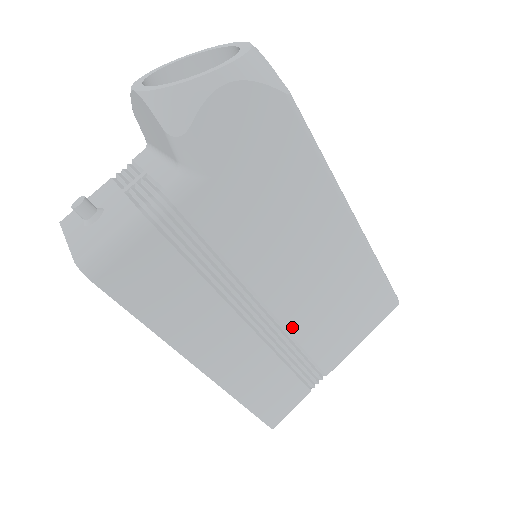
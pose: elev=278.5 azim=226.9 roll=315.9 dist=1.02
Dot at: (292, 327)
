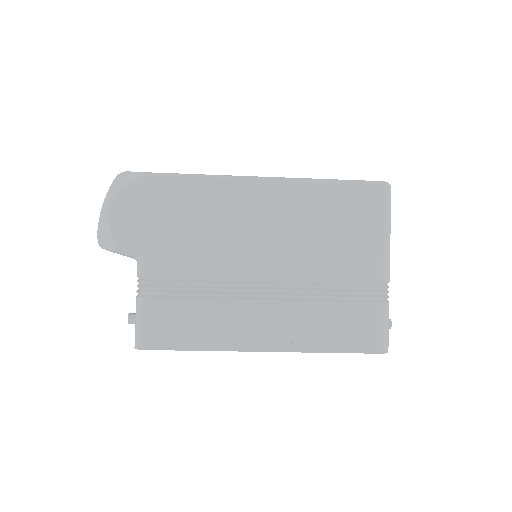
Dot at: (303, 275)
